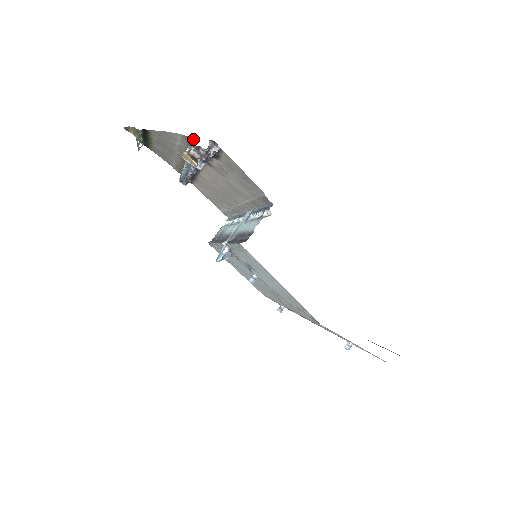
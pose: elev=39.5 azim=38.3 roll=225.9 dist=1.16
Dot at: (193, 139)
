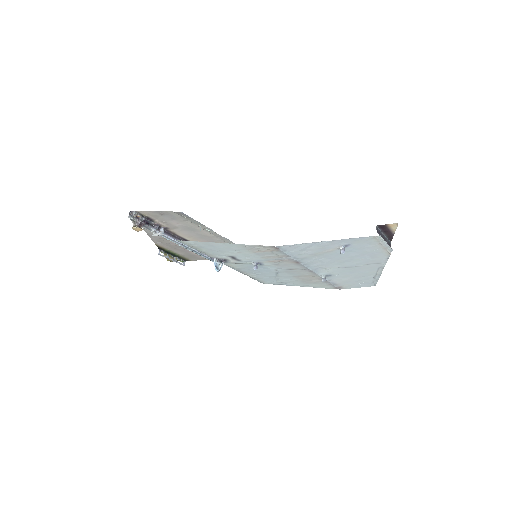
Dot at: occluded
